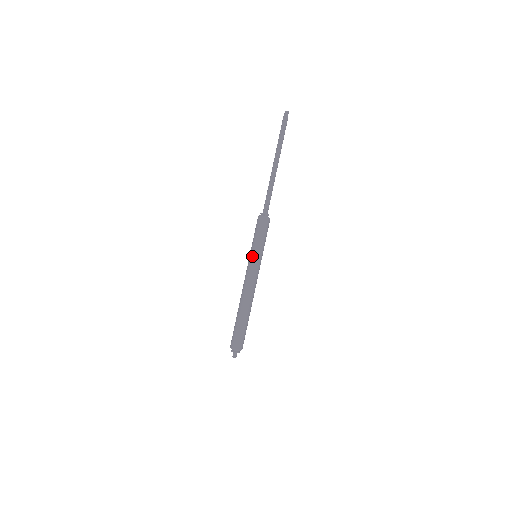
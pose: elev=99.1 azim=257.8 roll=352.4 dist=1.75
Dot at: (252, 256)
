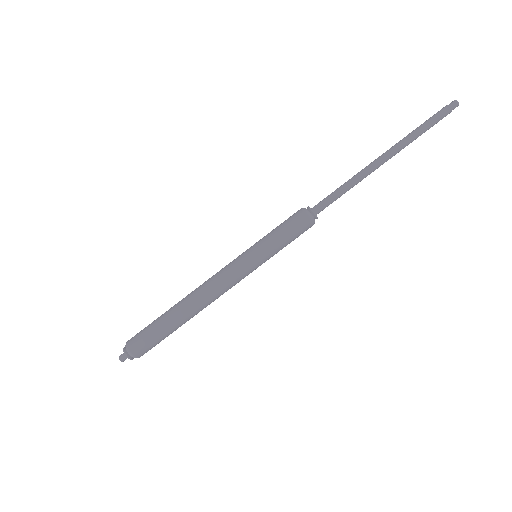
Dot at: (250, 251)
